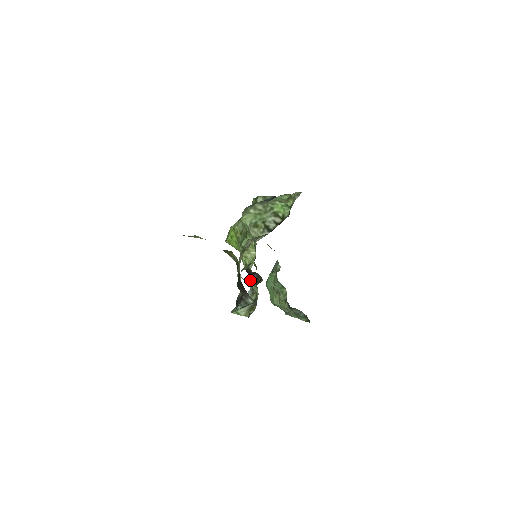
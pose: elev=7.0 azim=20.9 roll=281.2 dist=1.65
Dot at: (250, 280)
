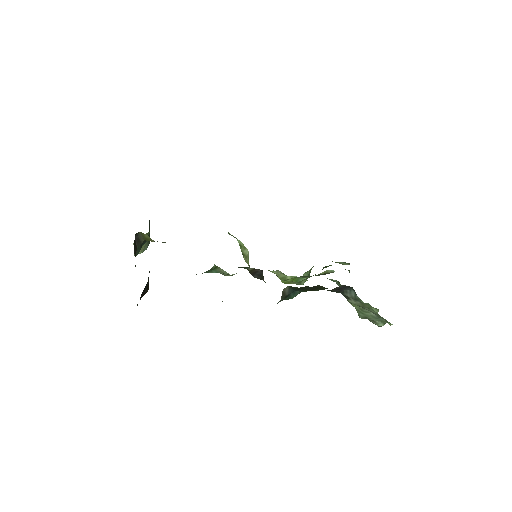
Dot at: occluded
